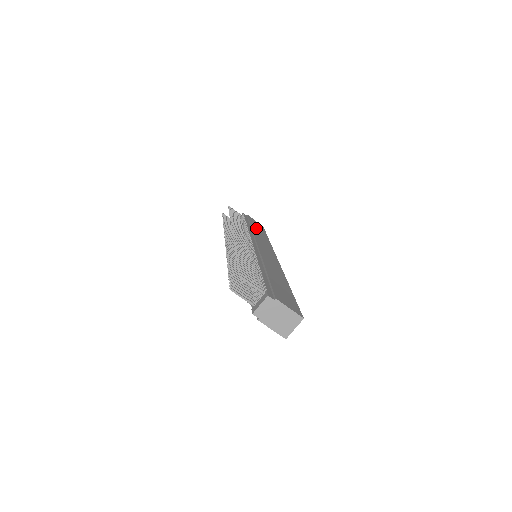
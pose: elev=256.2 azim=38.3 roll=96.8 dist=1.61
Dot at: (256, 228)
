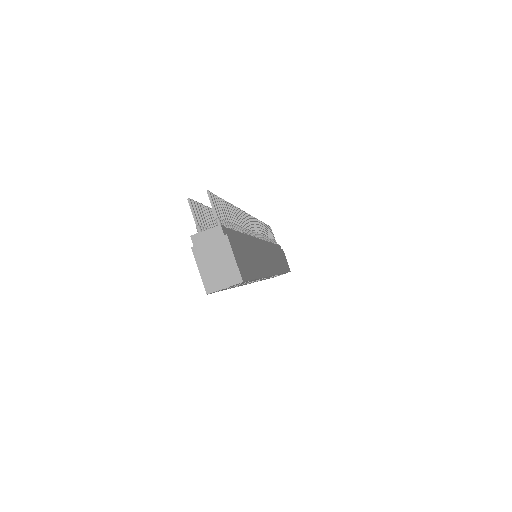
Dot at: (280, 255)
